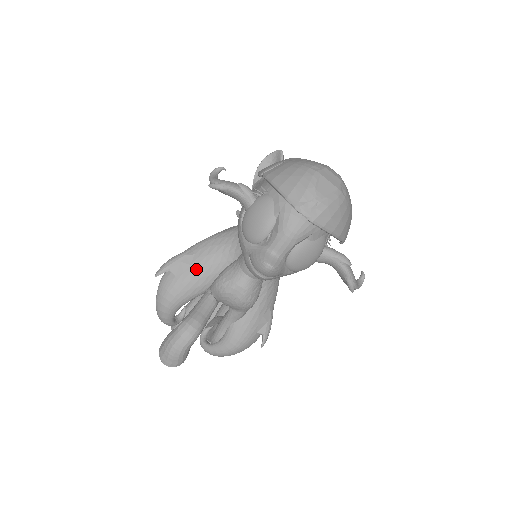
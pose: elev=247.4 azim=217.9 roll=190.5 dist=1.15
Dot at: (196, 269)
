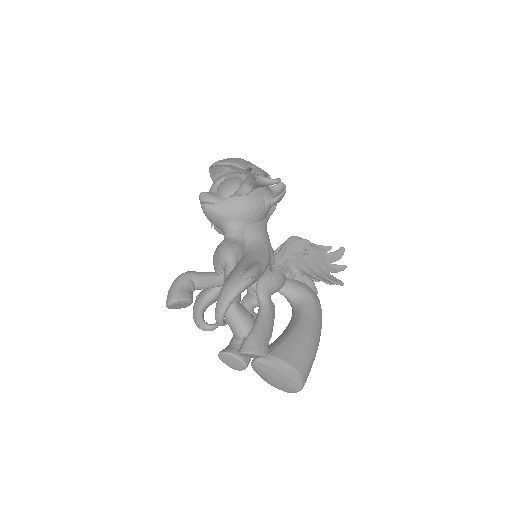
Dot at: occluded
